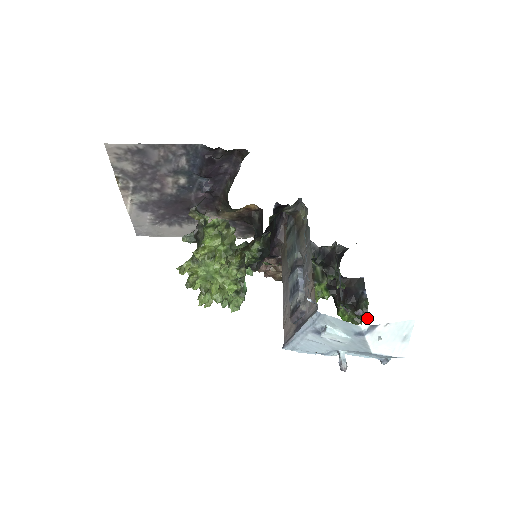
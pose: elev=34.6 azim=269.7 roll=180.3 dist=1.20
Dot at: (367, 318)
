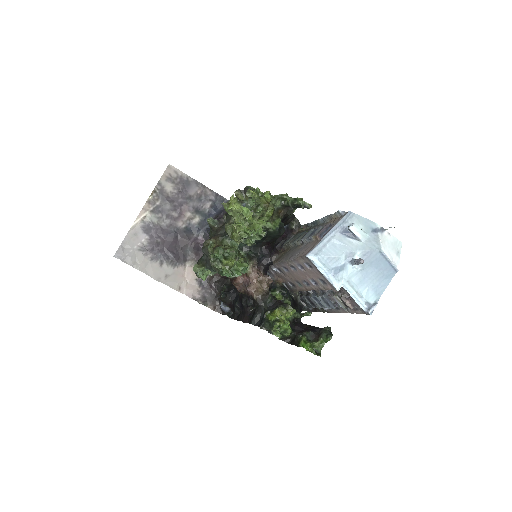
Dot at: (332, 334)
